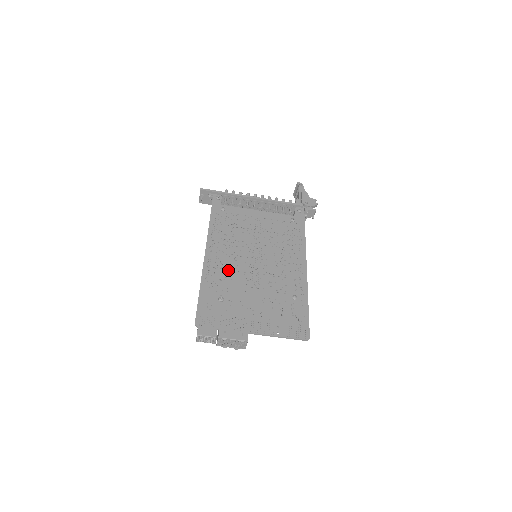
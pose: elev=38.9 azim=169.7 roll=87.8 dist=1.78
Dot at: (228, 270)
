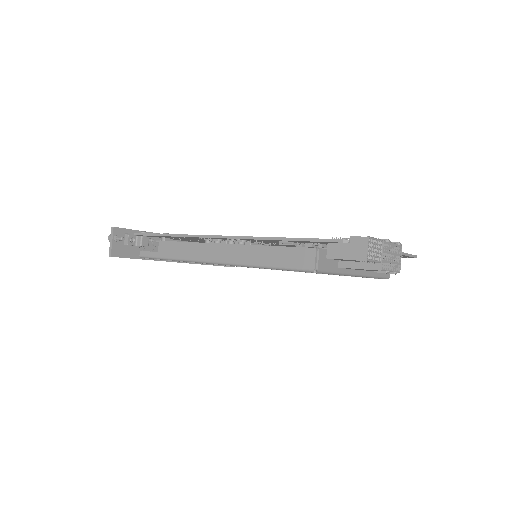
Dot at: occluded
